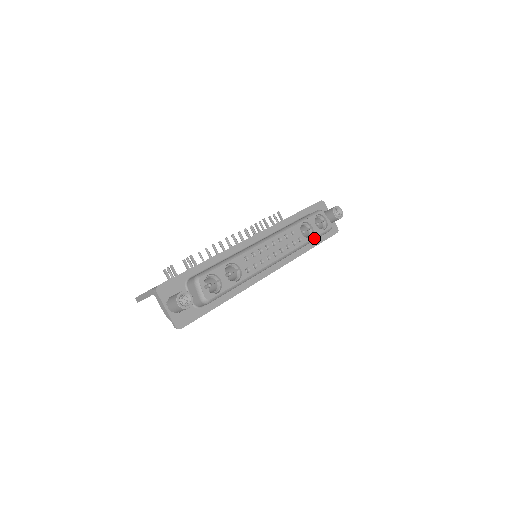
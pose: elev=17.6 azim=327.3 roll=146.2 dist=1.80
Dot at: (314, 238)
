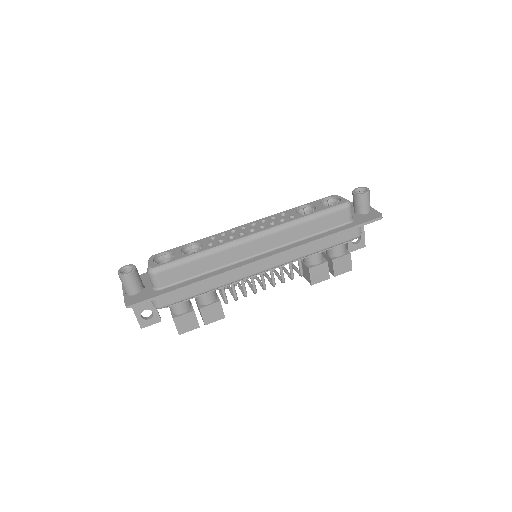
Dot at: (316, 214)
